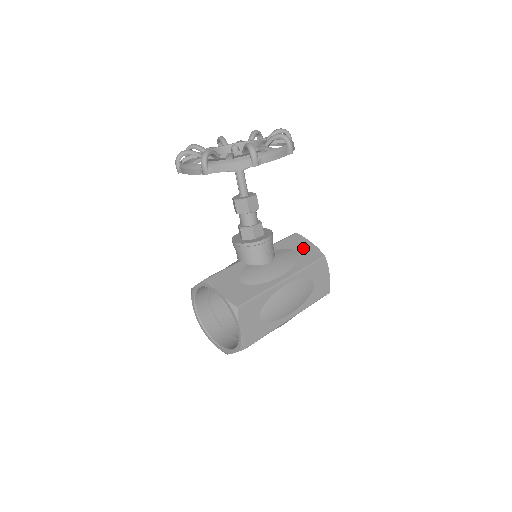
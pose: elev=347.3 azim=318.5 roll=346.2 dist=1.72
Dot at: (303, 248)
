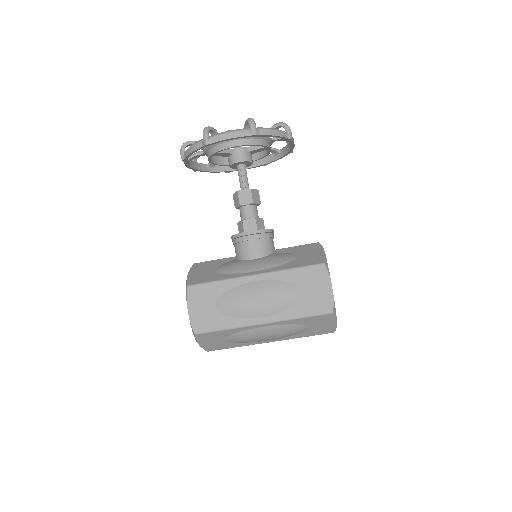
Dot at: (308, 254)
